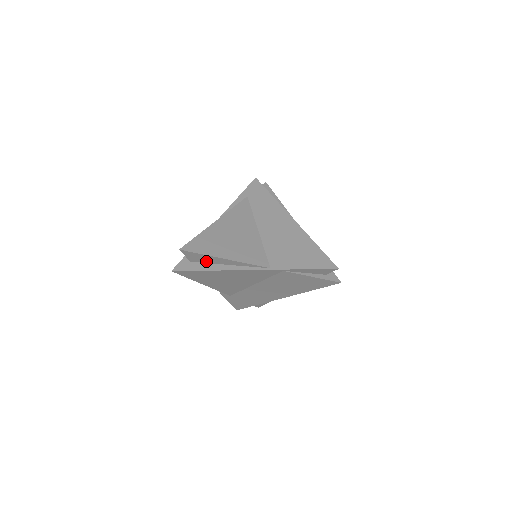
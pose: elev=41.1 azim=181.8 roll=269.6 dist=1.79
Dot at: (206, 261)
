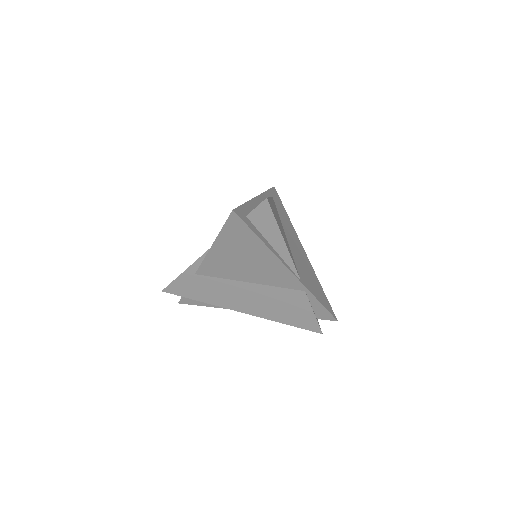
Dot at: (262, 228)
